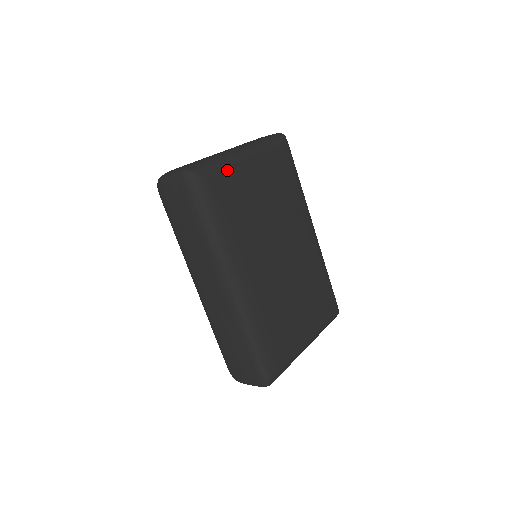
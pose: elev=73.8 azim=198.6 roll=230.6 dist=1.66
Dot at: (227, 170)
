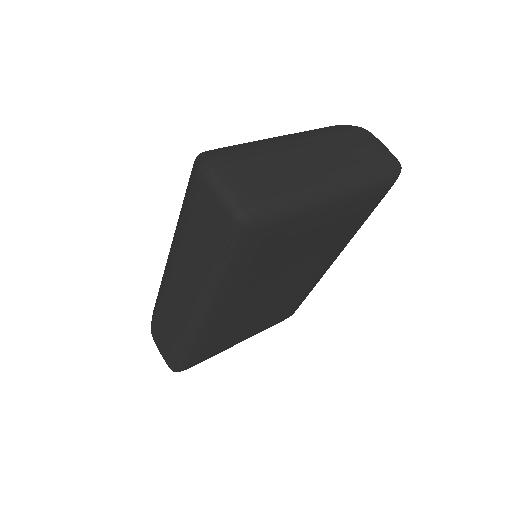
Dot at: (293, 221)
